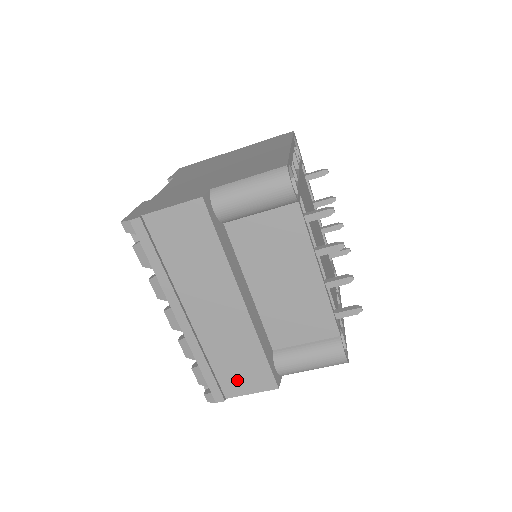
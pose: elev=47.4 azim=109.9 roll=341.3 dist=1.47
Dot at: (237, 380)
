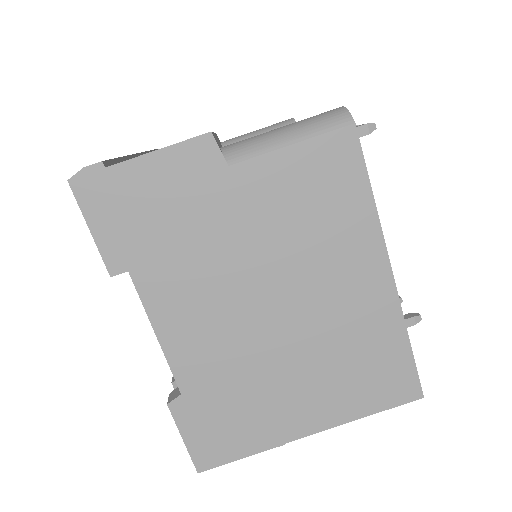
Dot at: occluded
